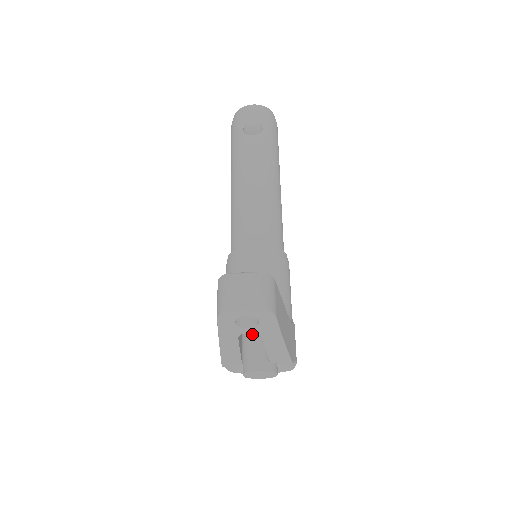
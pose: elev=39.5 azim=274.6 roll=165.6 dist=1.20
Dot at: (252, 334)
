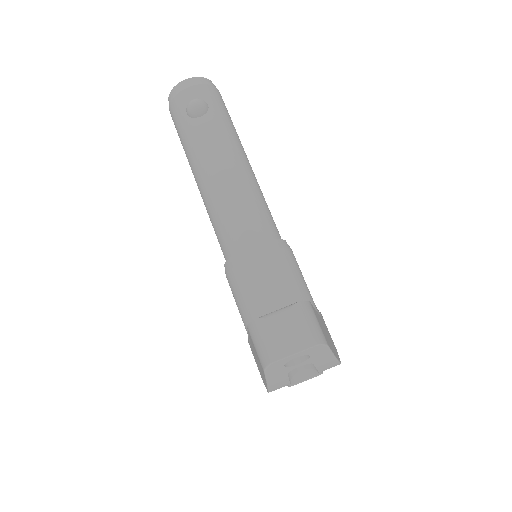
Dot at: occluded
